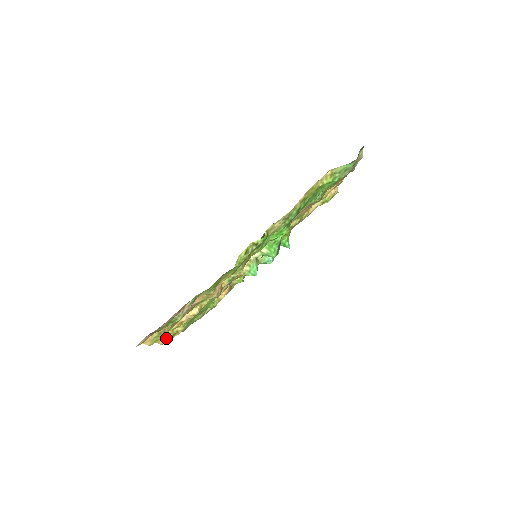
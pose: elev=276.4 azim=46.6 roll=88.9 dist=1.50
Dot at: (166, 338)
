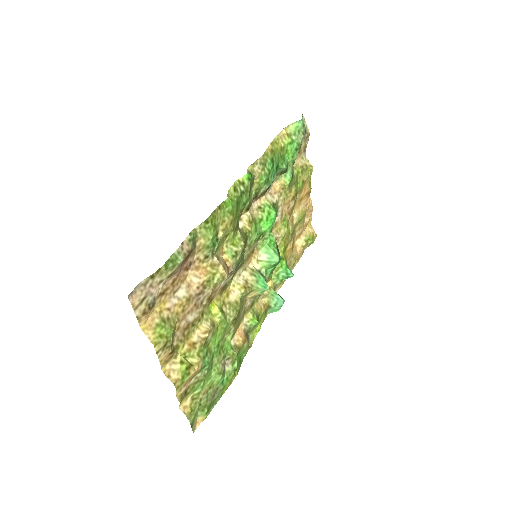
Dot at: (178, 370)
